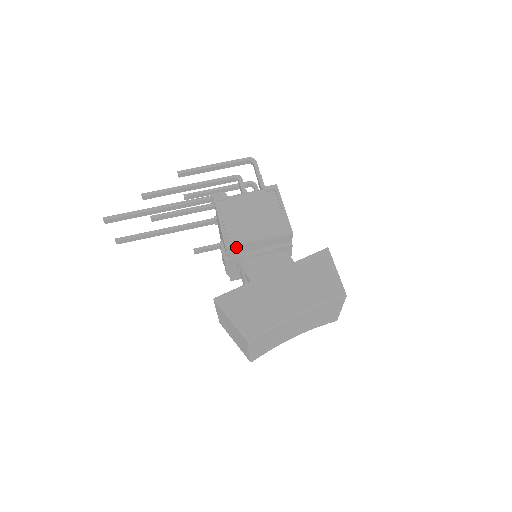
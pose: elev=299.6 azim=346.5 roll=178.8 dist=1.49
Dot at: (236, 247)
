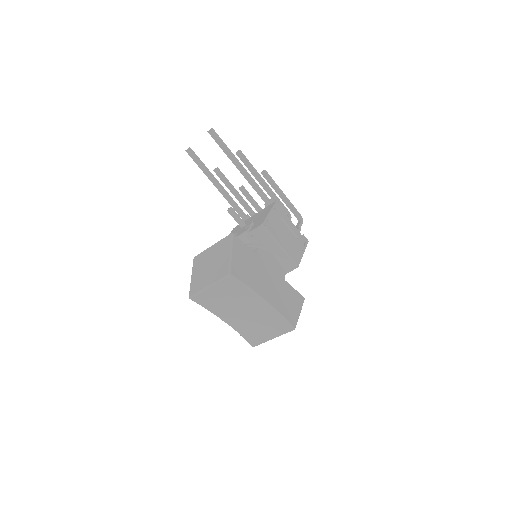
Dot at: (265, 233)
